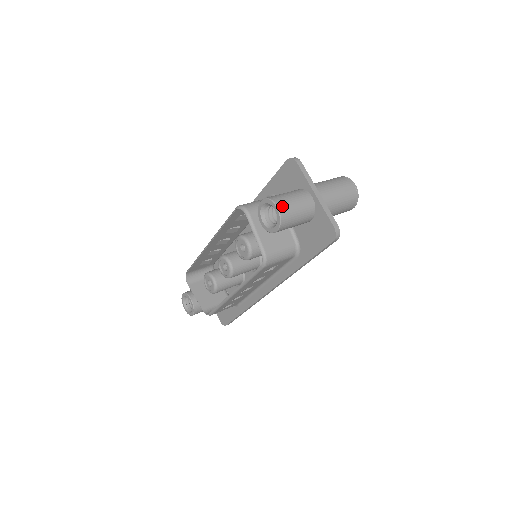
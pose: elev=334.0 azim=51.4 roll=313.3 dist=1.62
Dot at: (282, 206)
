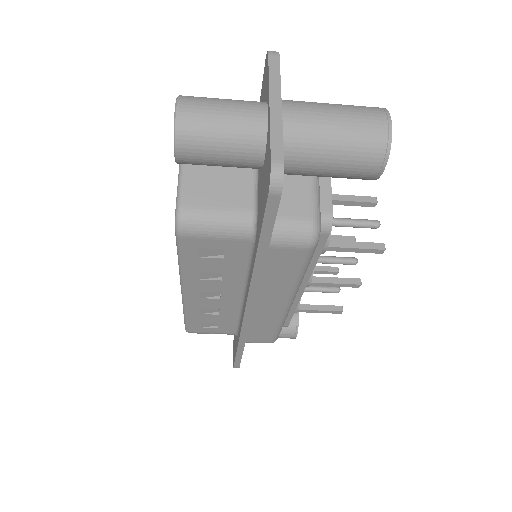
Dot at: (187, 106)
